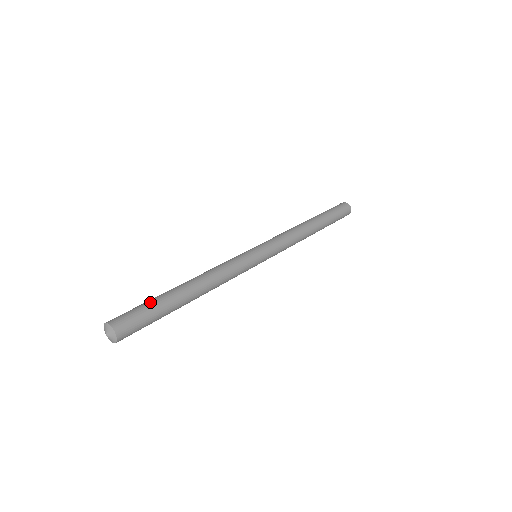
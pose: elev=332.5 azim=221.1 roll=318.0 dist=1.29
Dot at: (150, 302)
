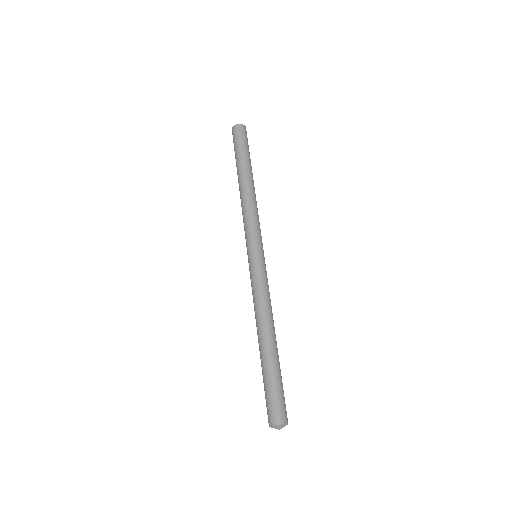
Dot at: (276, 380)
